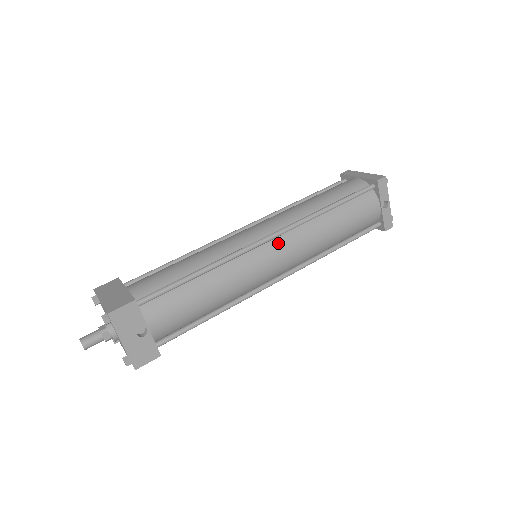
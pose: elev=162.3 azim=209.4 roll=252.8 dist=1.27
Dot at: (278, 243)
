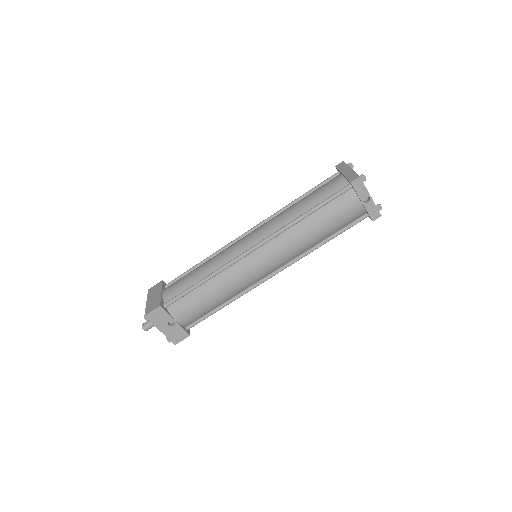
Dot at: (263, 251)
